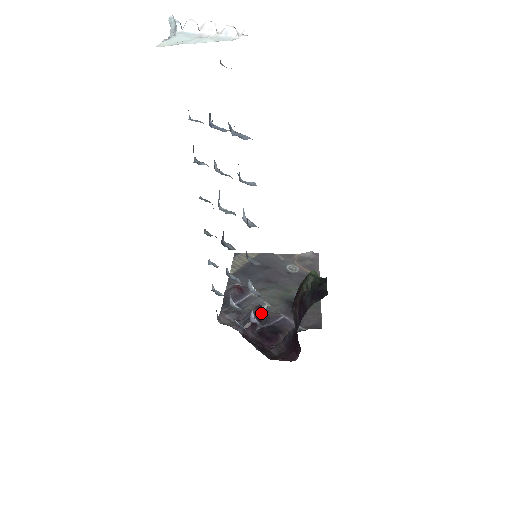
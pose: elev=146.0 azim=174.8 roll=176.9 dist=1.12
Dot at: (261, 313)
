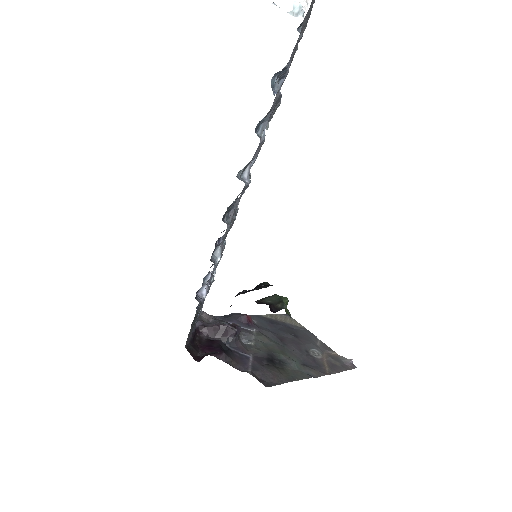
Dot at: (231, 328)
